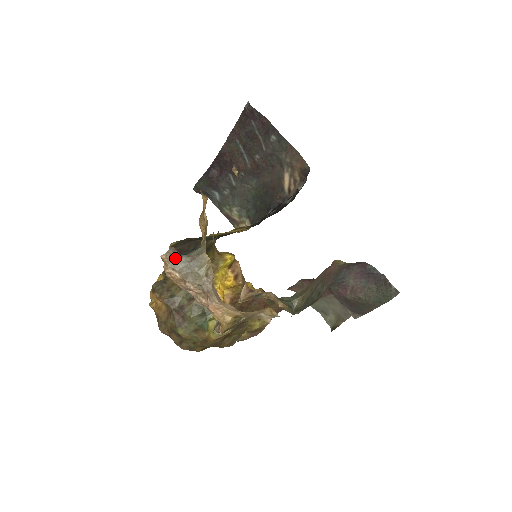
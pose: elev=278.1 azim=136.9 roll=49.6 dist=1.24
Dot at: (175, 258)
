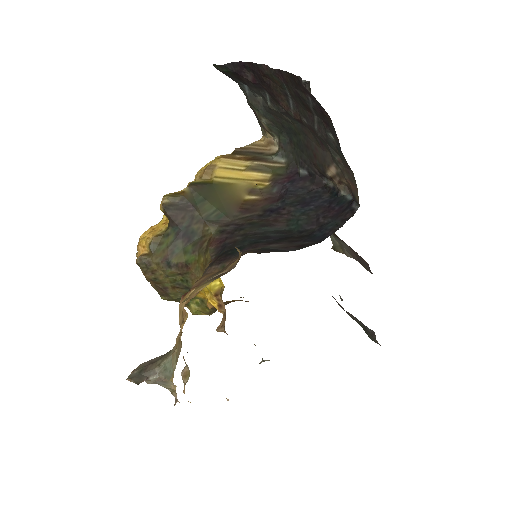
Dot at: (141, 380)
